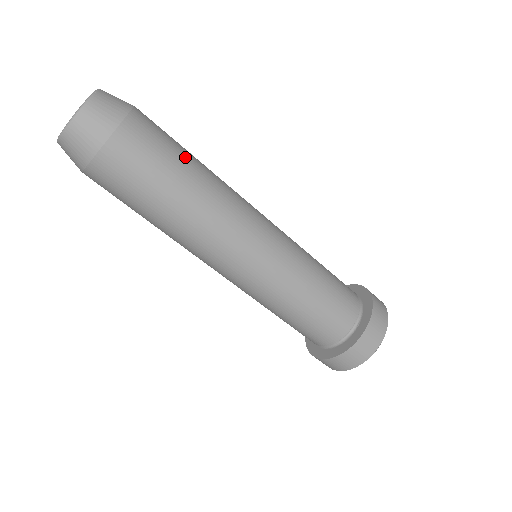
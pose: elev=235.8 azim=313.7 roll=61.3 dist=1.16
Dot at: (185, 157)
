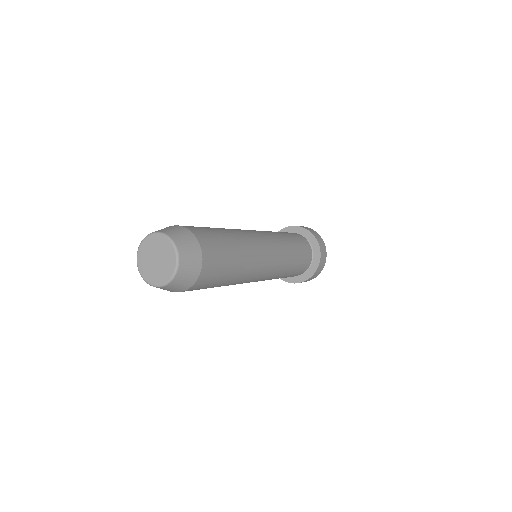
Dot at: (231, 249)
